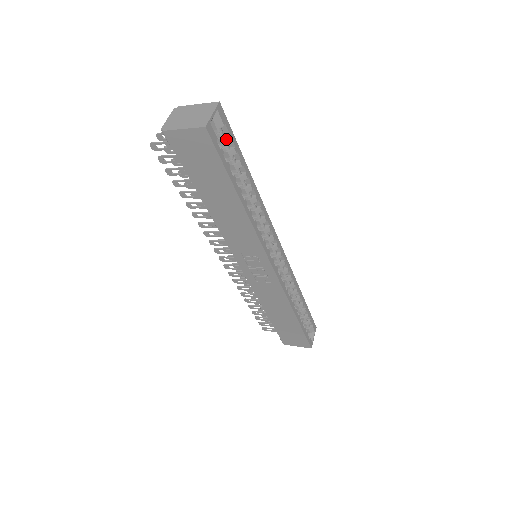
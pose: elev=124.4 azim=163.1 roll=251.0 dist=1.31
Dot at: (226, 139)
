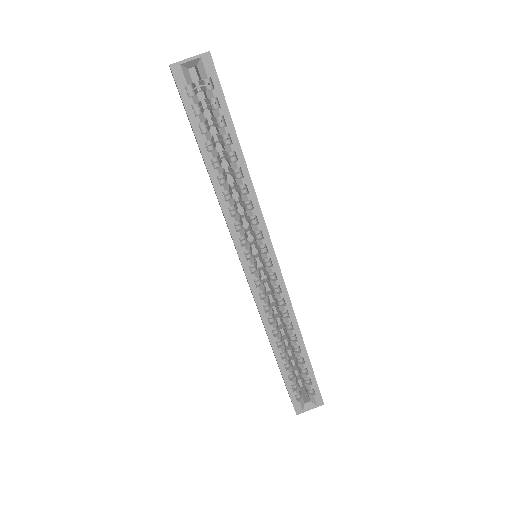
Dot at: (210, 94)
